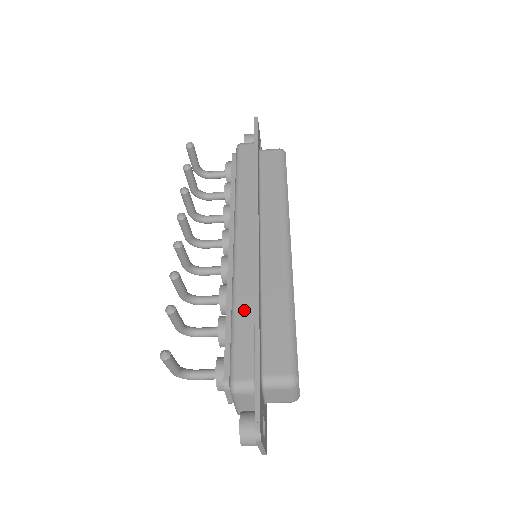
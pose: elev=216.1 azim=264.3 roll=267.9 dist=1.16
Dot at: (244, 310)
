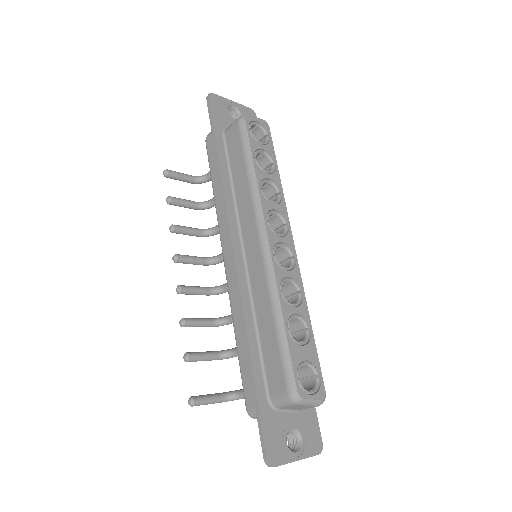
Dot at: (241, 335)
